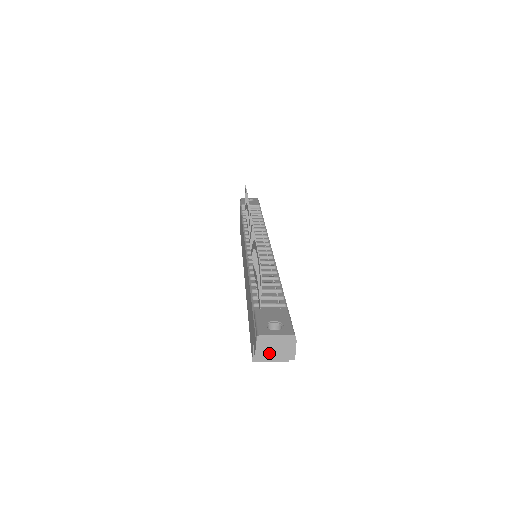
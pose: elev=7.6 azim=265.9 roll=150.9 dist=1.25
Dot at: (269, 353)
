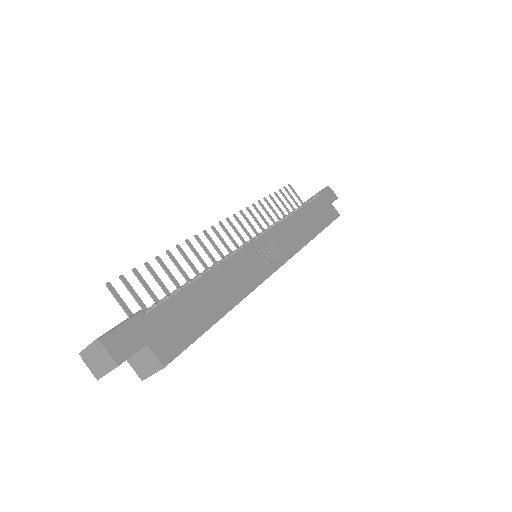
Dot at: (98, 368)
